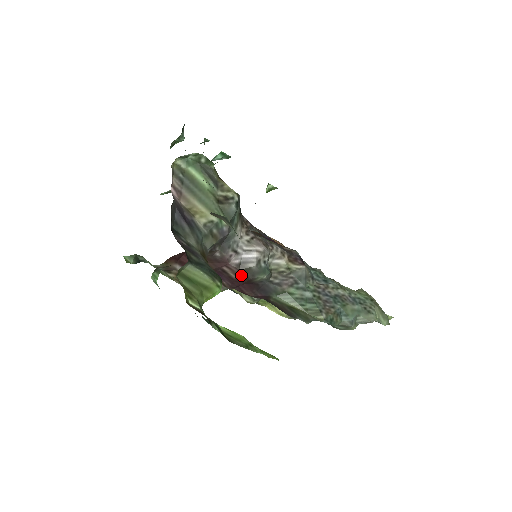
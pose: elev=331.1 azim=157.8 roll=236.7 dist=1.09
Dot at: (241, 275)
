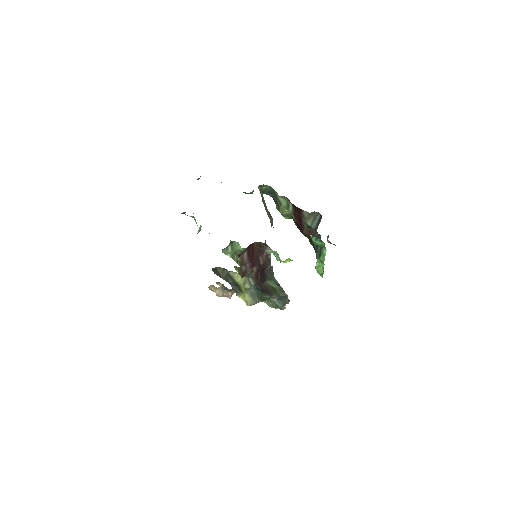
Dot at: (265, 263)
